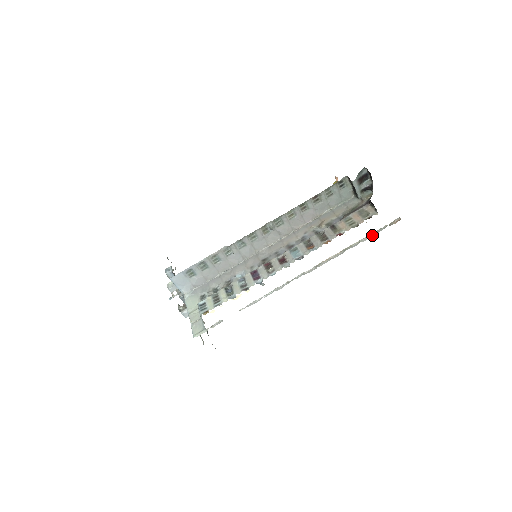
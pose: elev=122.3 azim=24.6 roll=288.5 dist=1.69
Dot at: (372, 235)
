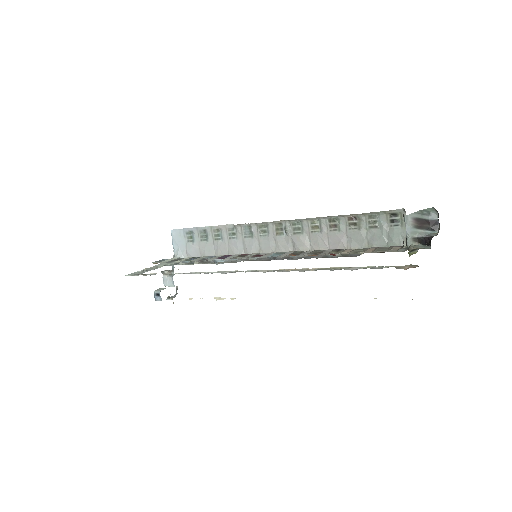
Dot at: (364, 268)
